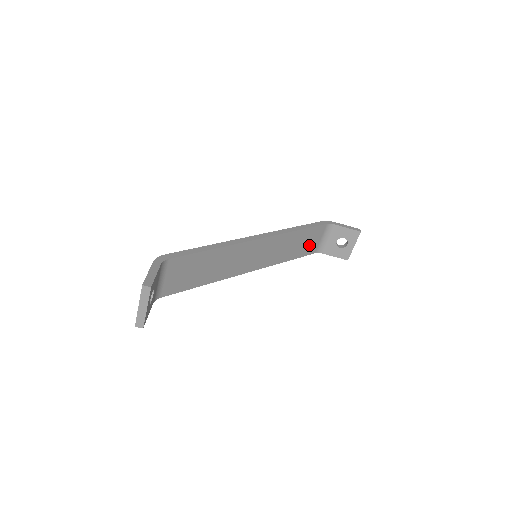
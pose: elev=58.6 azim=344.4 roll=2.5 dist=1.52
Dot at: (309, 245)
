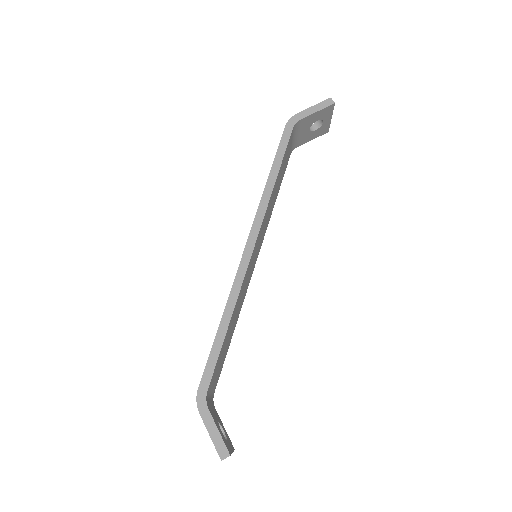
Dot at: (285, 163)
